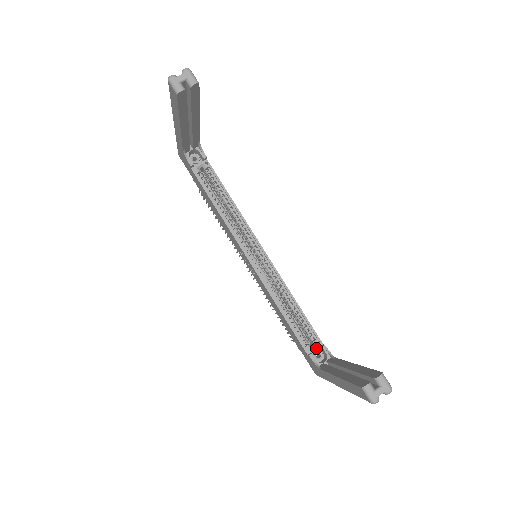
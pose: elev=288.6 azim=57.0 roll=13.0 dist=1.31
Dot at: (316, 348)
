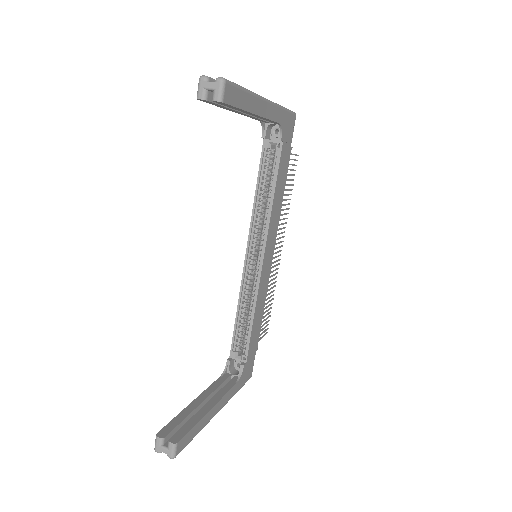
Dot at: (239, 360)
